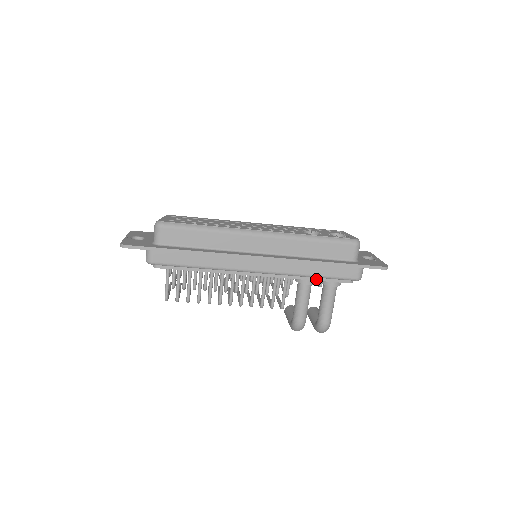
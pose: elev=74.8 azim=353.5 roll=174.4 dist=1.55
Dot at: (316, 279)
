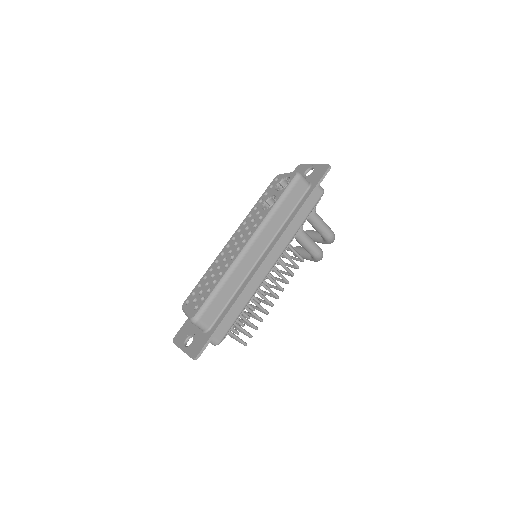
Dot at: (303, 223)
